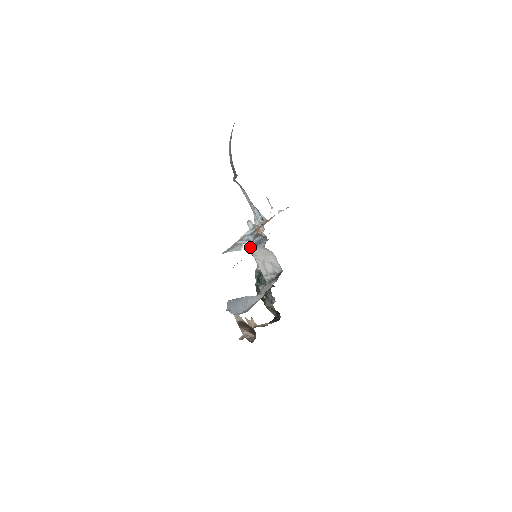
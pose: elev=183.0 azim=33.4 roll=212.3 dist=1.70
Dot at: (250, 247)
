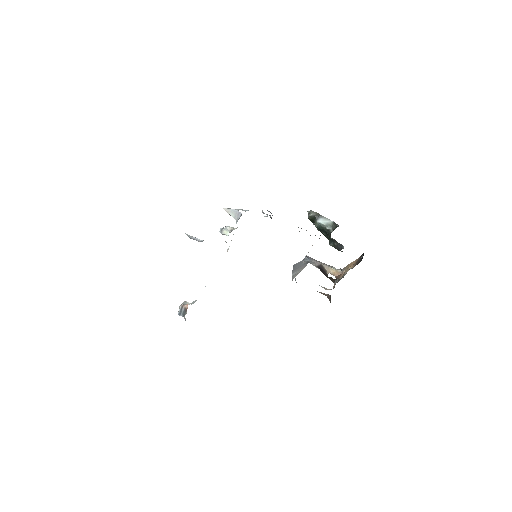
Dot at: occluded
